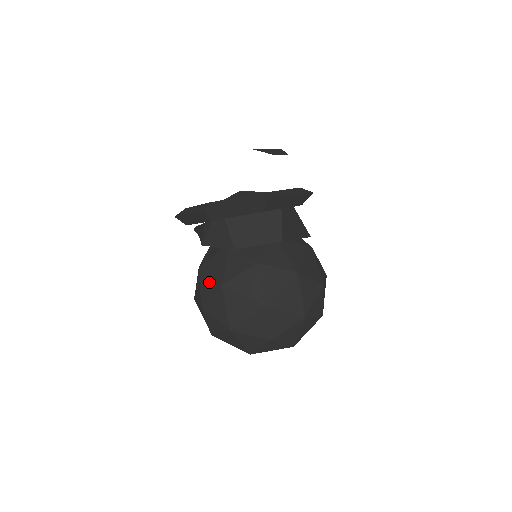
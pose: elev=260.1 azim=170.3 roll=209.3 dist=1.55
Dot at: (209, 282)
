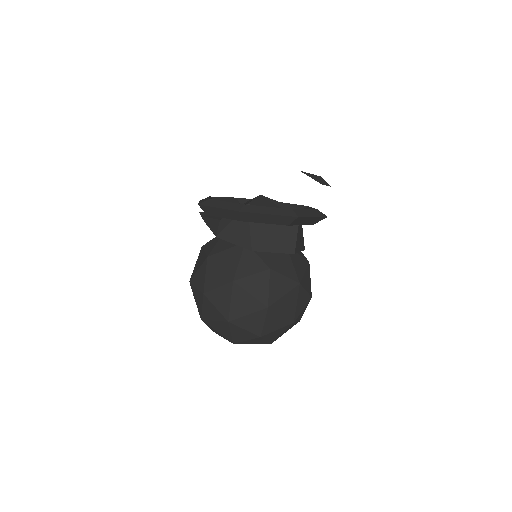
Dot at: (218, 273)
